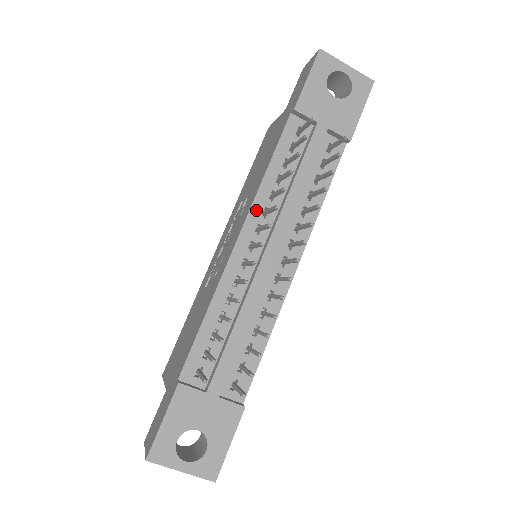
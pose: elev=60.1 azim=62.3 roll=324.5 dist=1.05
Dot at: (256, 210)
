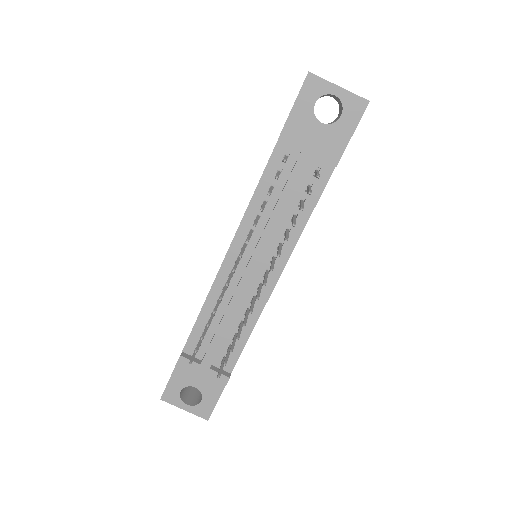
Dot at: (243, 230)
